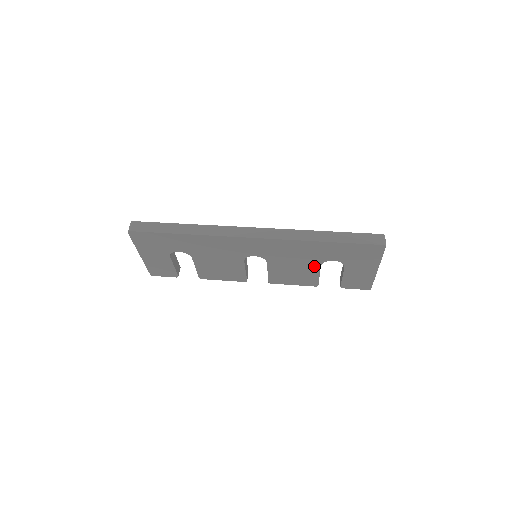
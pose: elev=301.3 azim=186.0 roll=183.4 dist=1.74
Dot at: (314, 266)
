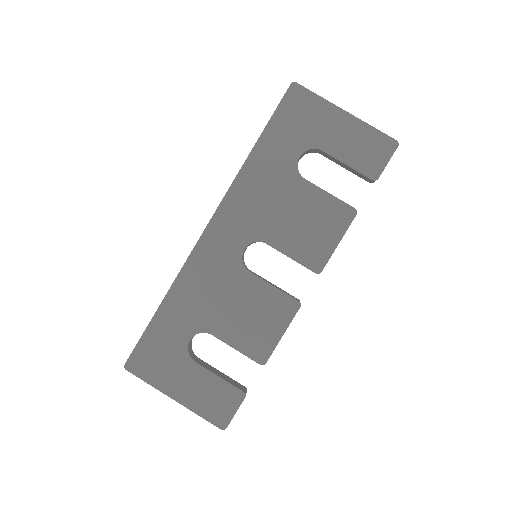
Dot at: (302, 188)
